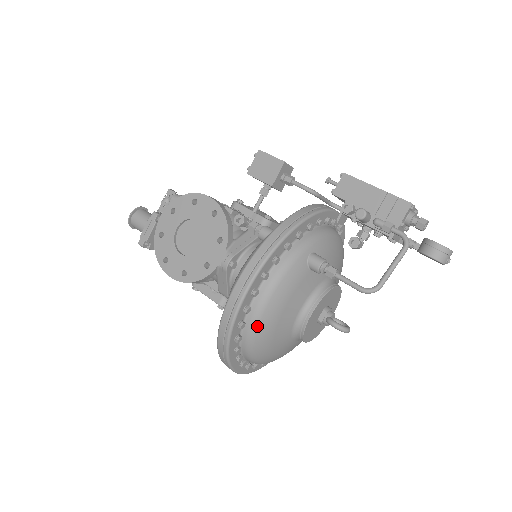
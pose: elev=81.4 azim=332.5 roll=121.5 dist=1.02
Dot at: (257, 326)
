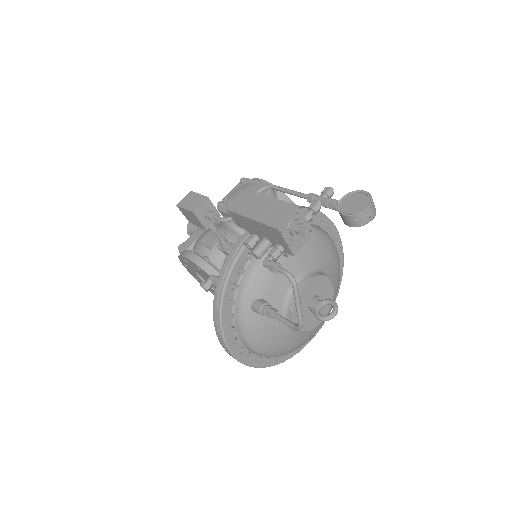
Dot at: (267, 355)
